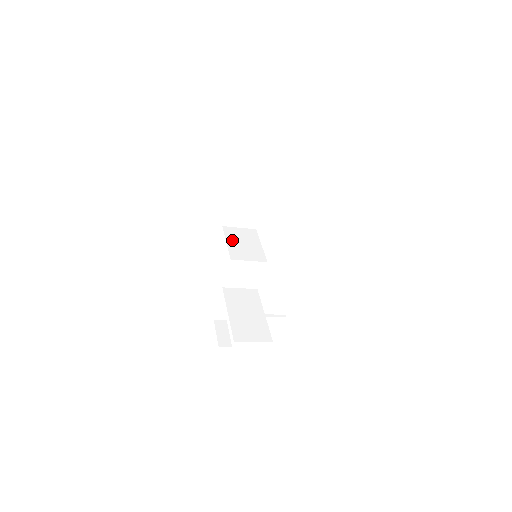
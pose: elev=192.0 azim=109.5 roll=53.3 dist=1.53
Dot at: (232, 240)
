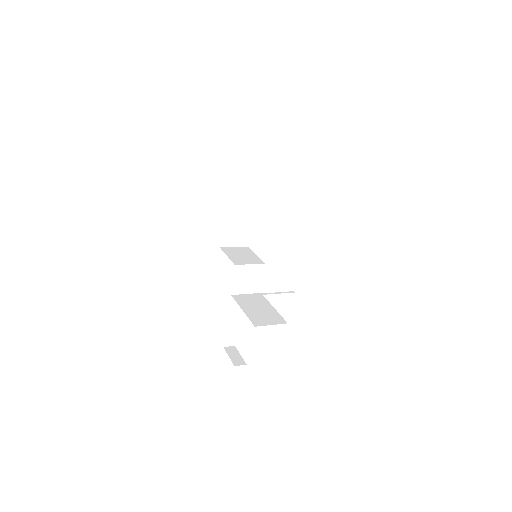
Dot at: (231, 254)
